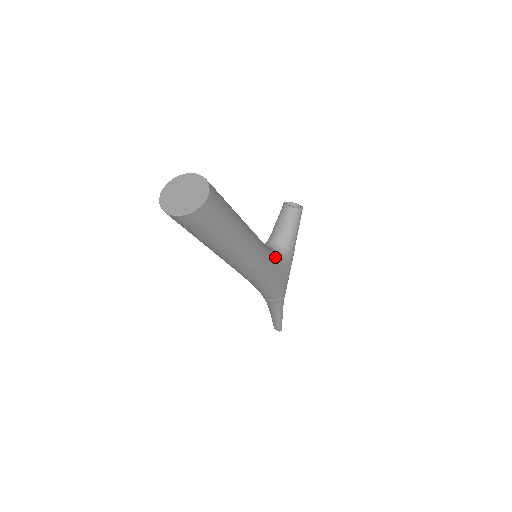
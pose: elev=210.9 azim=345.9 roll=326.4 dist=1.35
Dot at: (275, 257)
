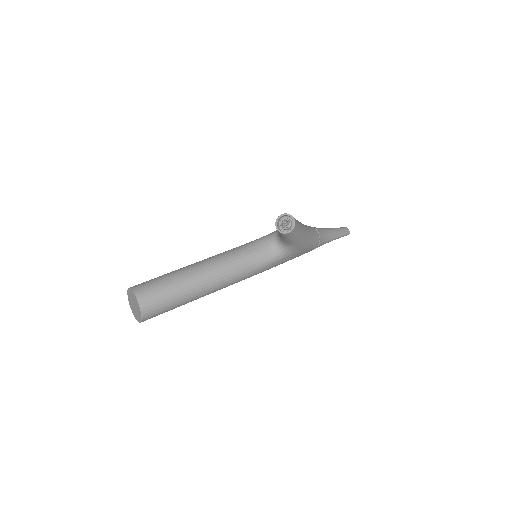
Dot at: (271, 261)
